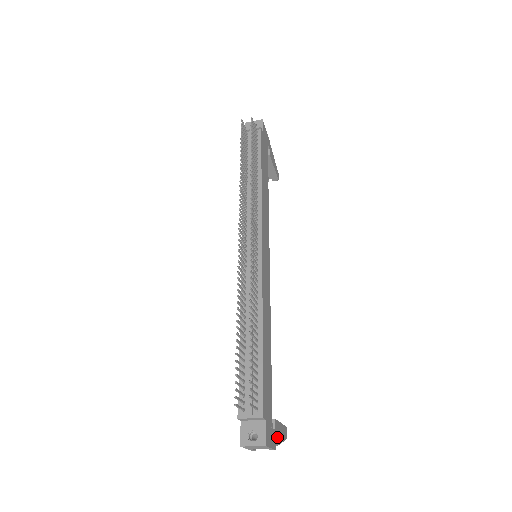
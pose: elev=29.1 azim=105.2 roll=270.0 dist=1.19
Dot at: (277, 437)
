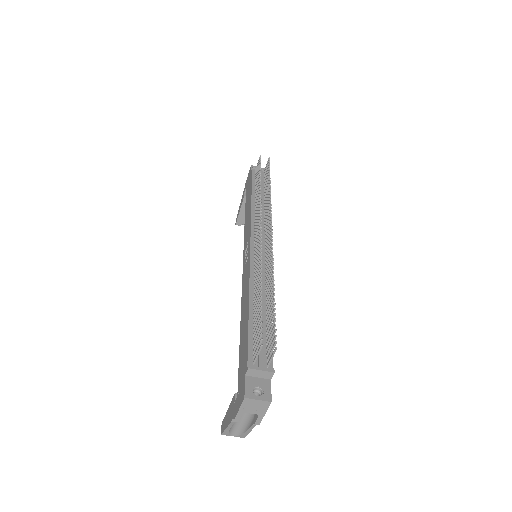
Dot at: occluded
